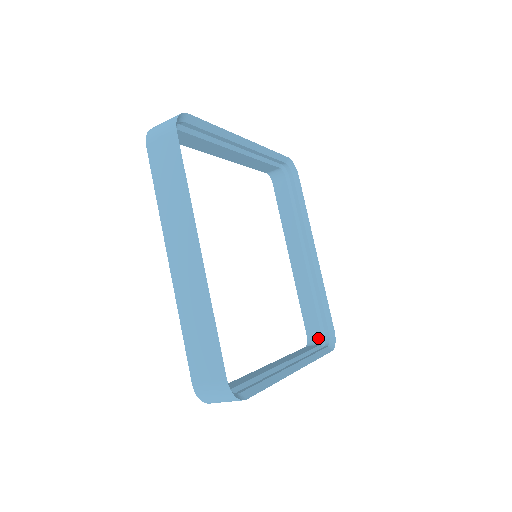
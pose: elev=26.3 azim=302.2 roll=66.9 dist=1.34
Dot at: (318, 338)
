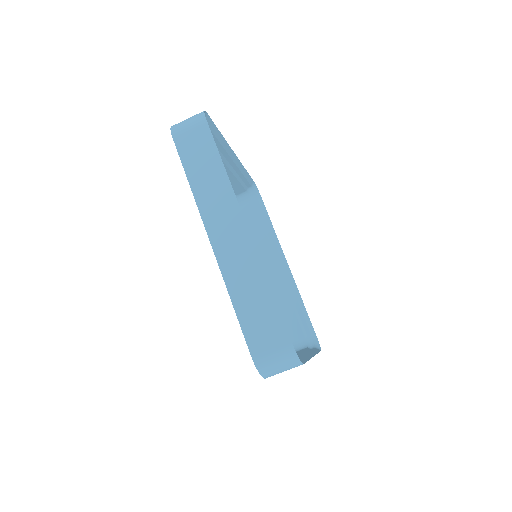
Dot at: occluded
